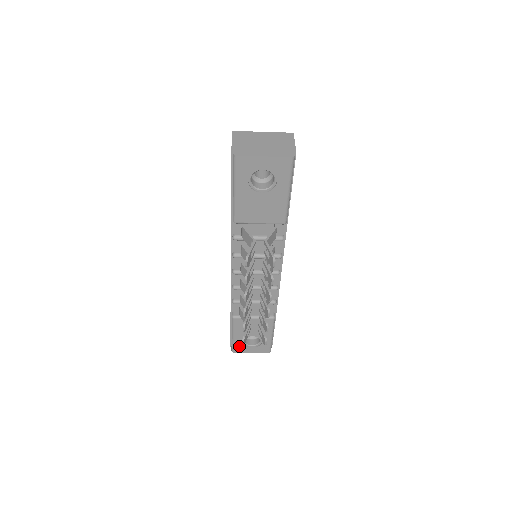
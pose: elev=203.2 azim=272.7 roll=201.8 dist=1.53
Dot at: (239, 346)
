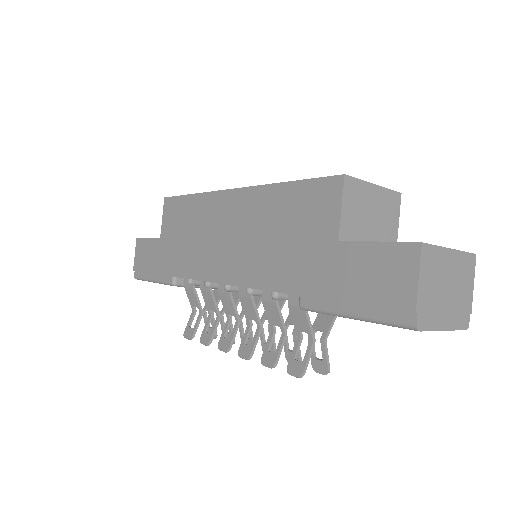
Dot at: occluded
